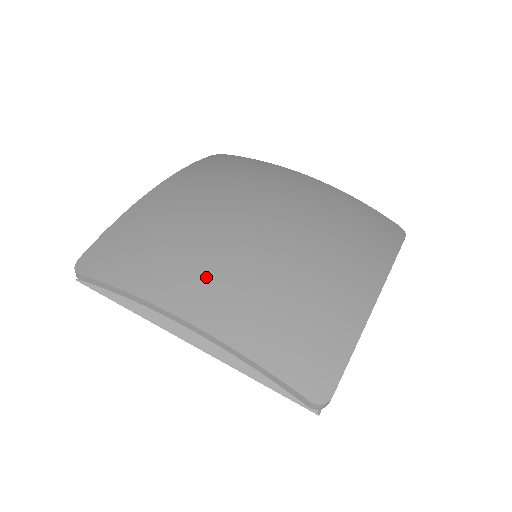
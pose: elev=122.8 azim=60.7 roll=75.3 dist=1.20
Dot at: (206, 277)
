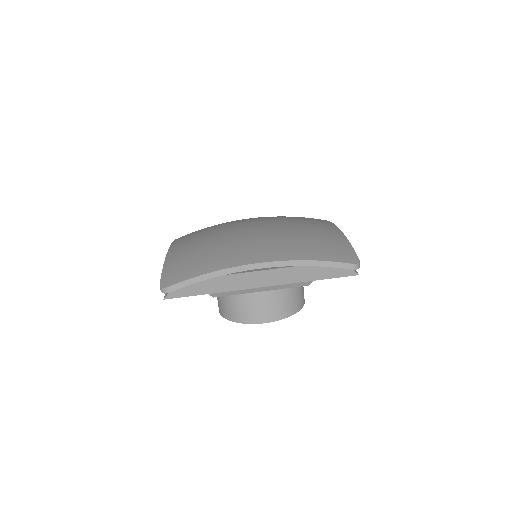
Dot at: (251, 246)
